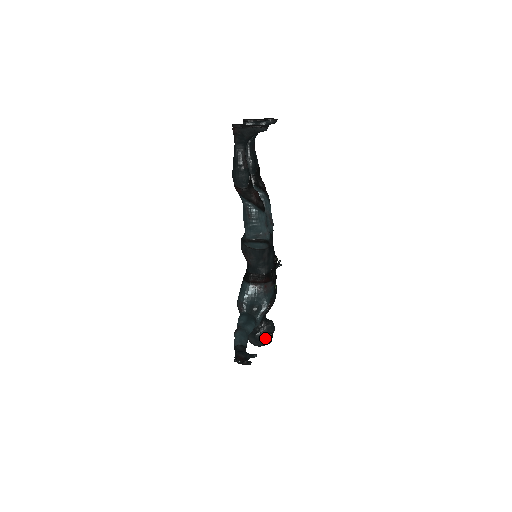
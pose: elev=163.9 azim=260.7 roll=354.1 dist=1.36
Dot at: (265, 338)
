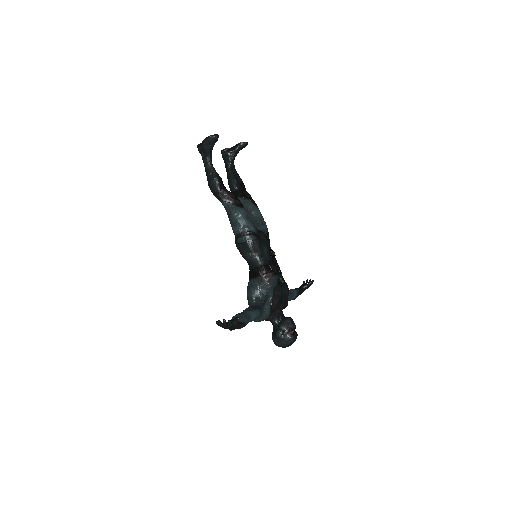
Dot at: (286, 335)
